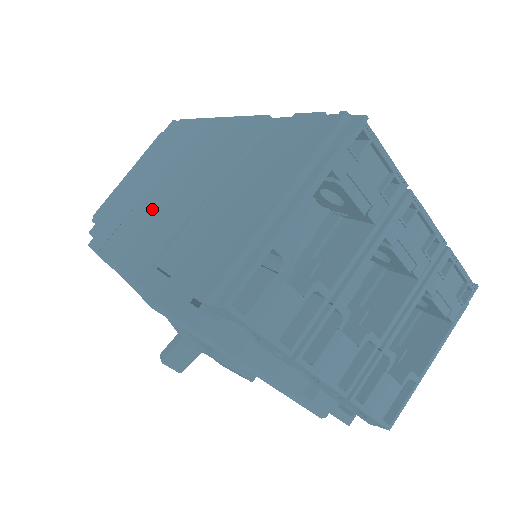
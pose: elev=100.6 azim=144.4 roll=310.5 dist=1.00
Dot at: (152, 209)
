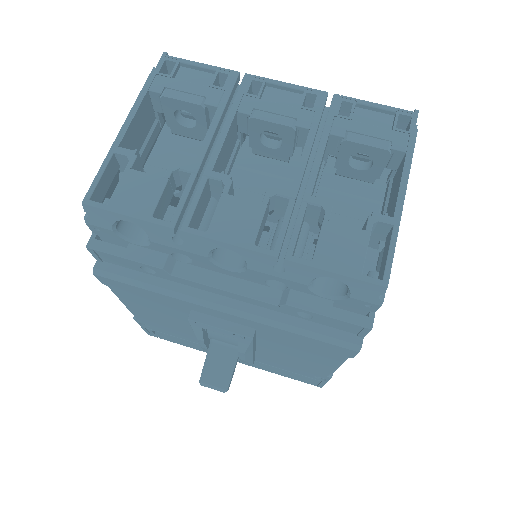
Dot at: occluded
